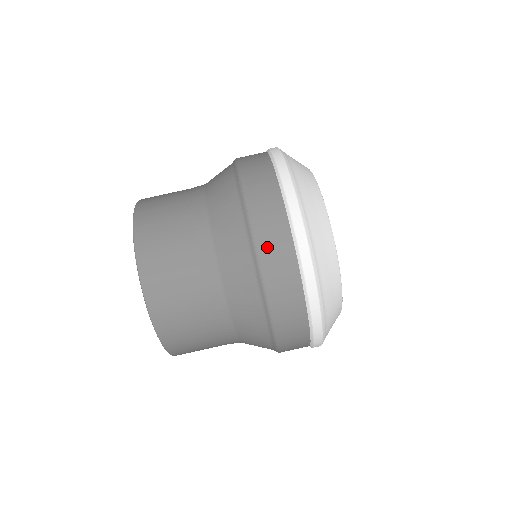
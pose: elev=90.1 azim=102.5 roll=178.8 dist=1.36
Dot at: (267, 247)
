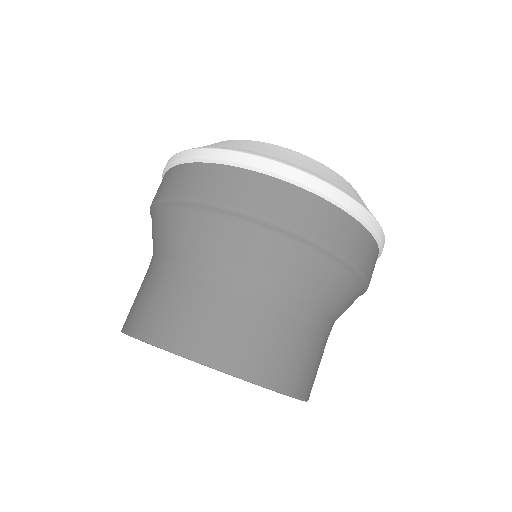
Dot at: (353, 251)
